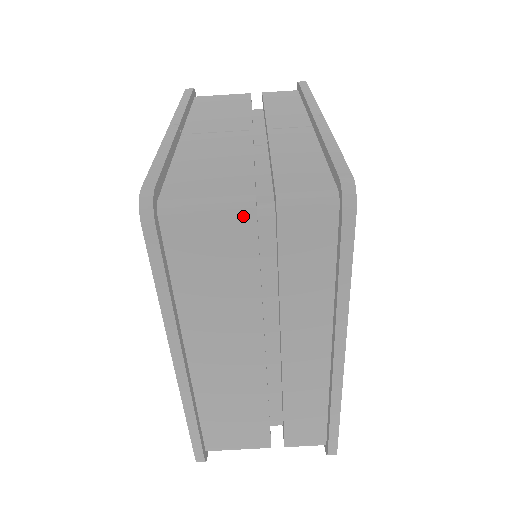
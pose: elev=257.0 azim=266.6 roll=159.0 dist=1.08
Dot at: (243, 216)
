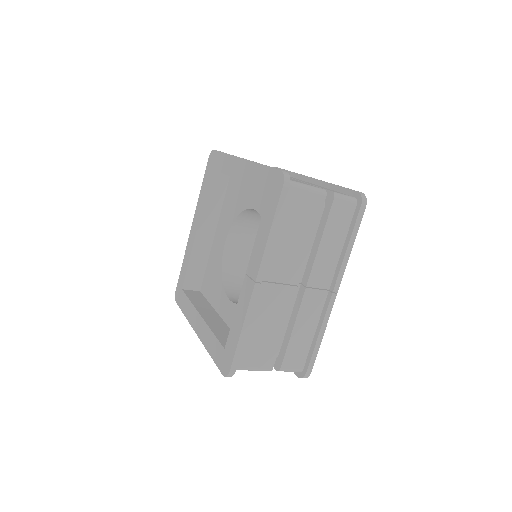
Dot at: occluded
